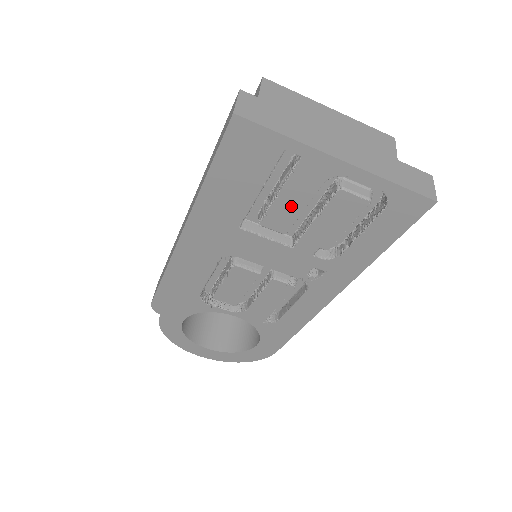
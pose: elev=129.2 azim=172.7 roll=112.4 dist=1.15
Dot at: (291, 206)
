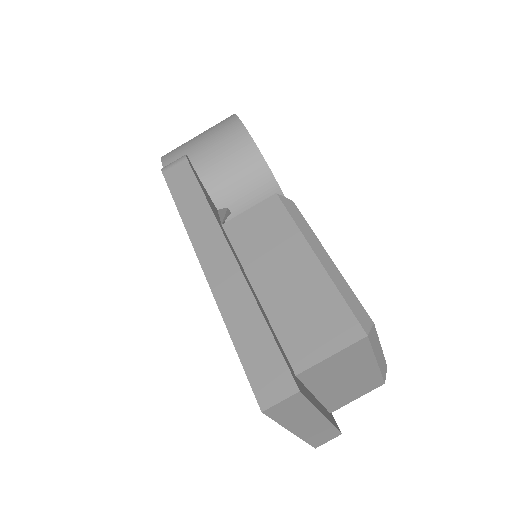
Dot at: occluded
